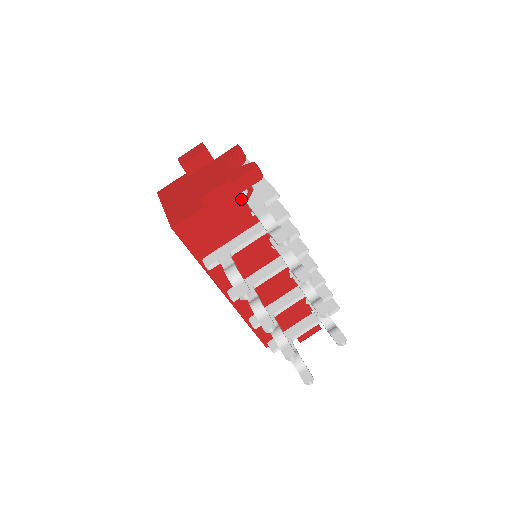
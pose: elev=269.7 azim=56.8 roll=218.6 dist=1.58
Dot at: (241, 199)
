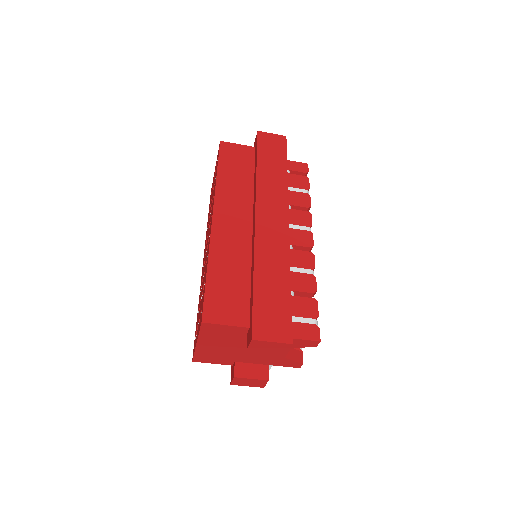
Dot at: occluded
